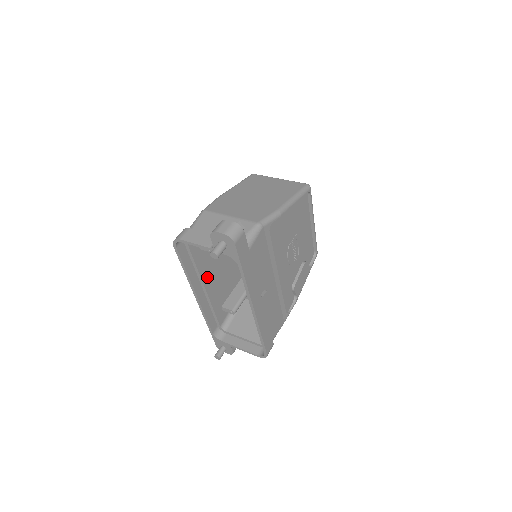
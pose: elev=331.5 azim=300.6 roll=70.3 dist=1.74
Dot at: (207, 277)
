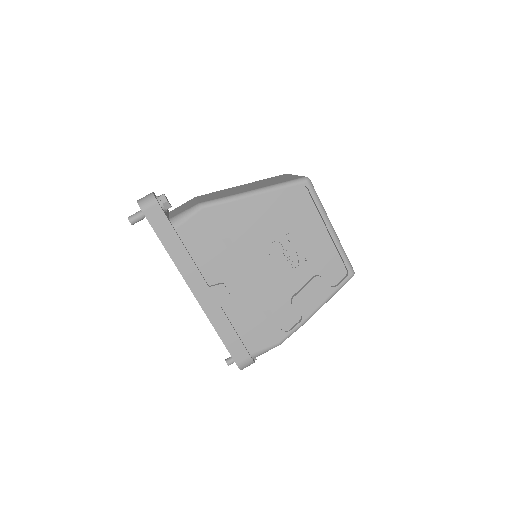
Dot at: occluded
